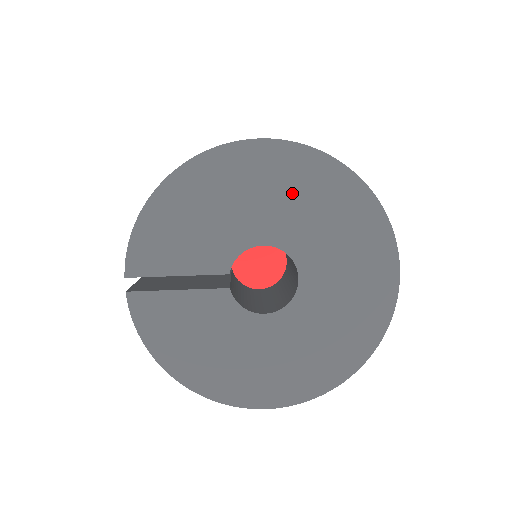
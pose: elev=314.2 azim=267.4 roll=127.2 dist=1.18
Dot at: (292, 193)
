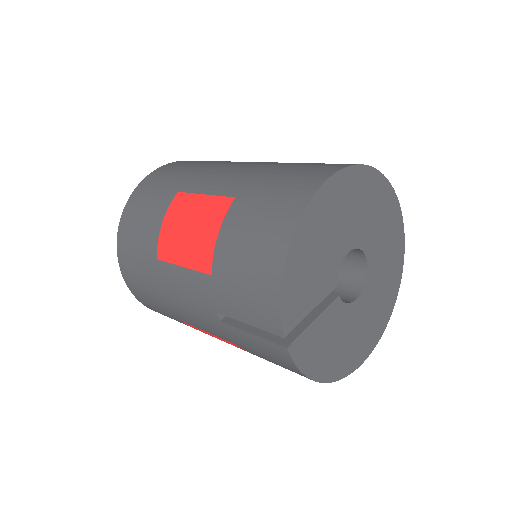
Dot at: (355, 204)
